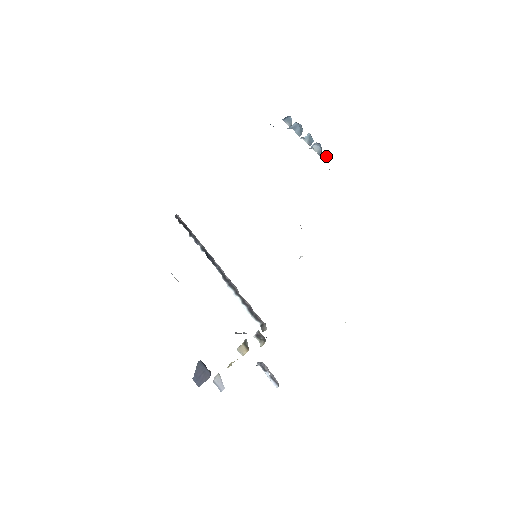
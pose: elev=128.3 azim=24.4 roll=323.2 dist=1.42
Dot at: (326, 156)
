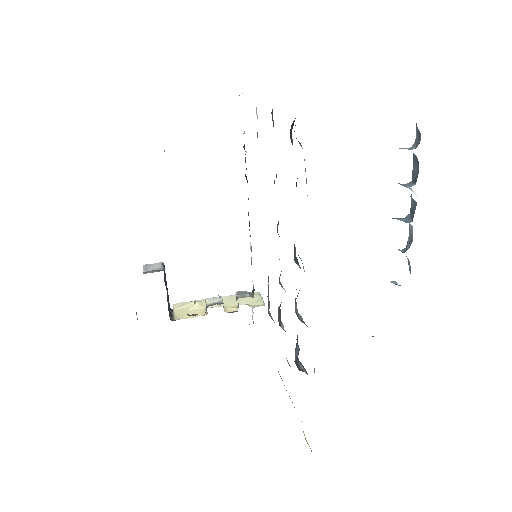
Dot at: (408, 261)
